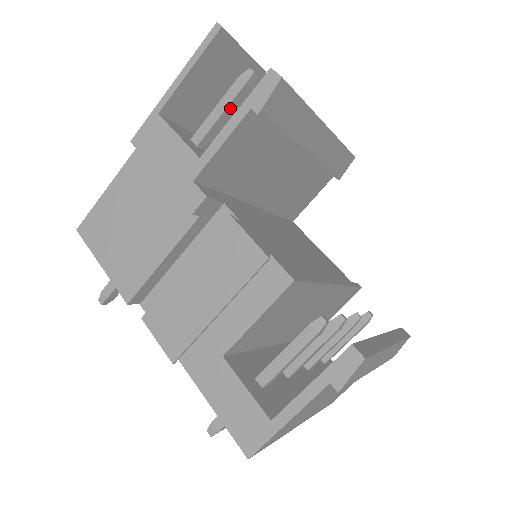
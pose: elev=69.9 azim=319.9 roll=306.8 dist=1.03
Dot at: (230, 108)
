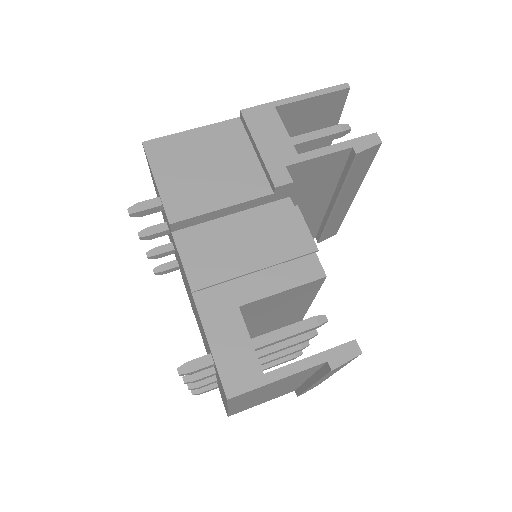
Dot at: (322, 139)
